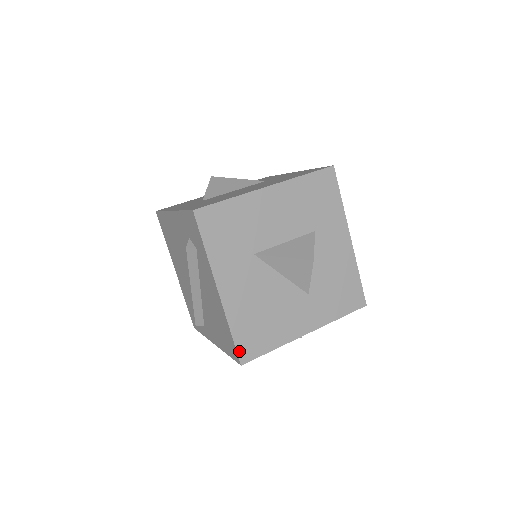
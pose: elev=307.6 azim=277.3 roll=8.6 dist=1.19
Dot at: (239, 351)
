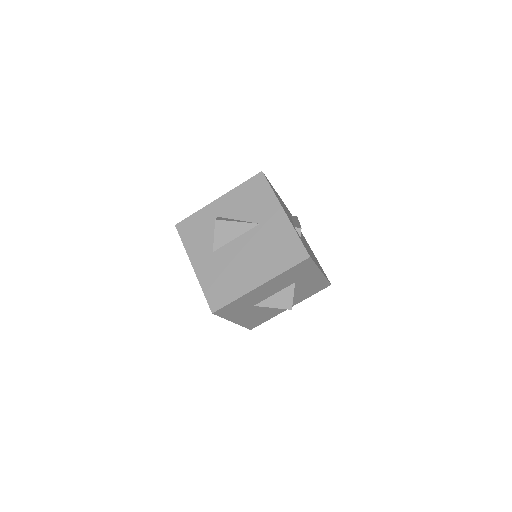
Dot at: (249, 328)
